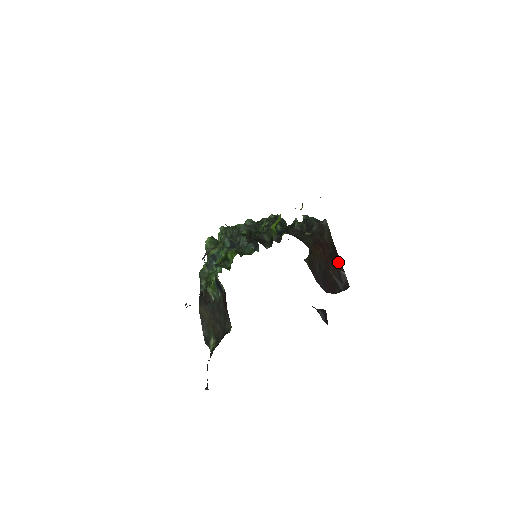
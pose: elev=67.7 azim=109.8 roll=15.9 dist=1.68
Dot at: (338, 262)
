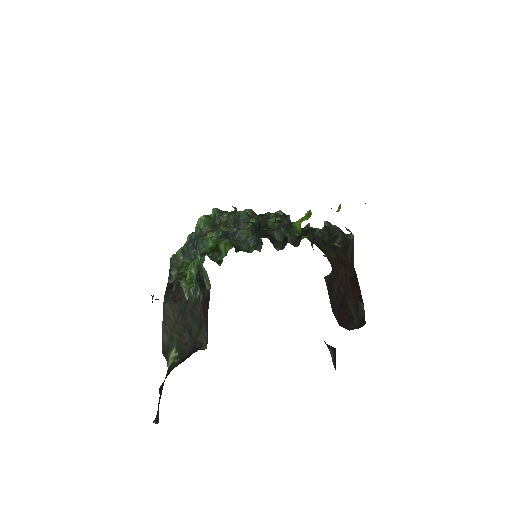
Dot at: (358, 290)
